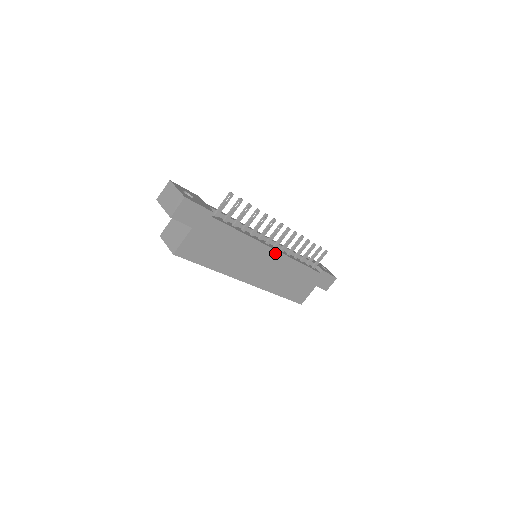
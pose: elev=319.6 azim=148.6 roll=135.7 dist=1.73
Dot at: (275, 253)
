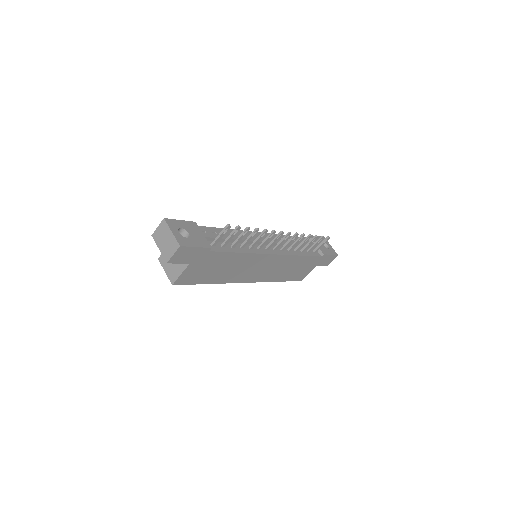
Dot at: (275, 256)
